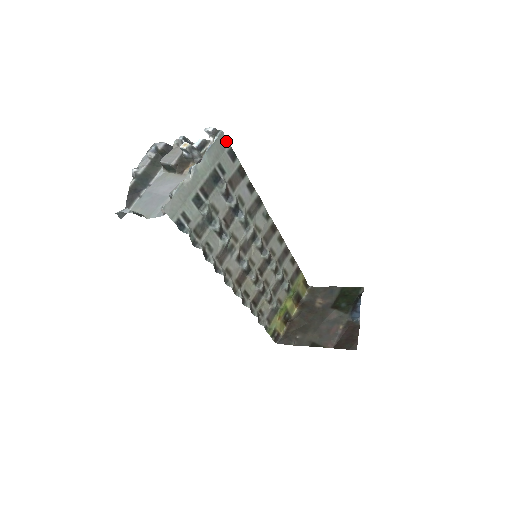
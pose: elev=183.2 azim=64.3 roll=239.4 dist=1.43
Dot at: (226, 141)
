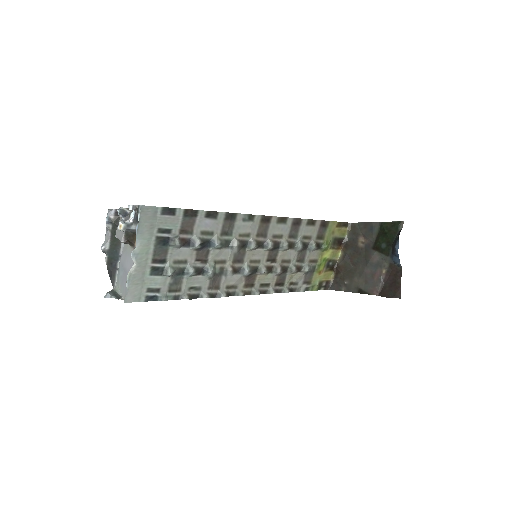
Dot at: (153, 207)
